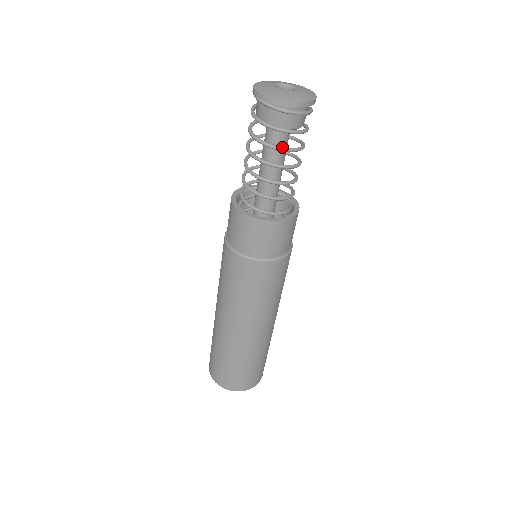
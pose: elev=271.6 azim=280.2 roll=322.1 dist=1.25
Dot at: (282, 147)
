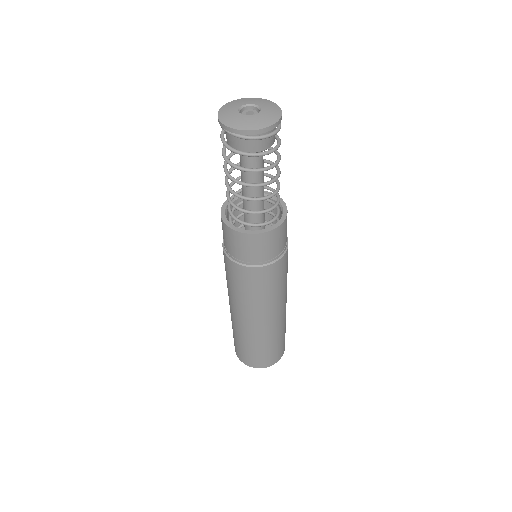
Dot at: (259, 169)
